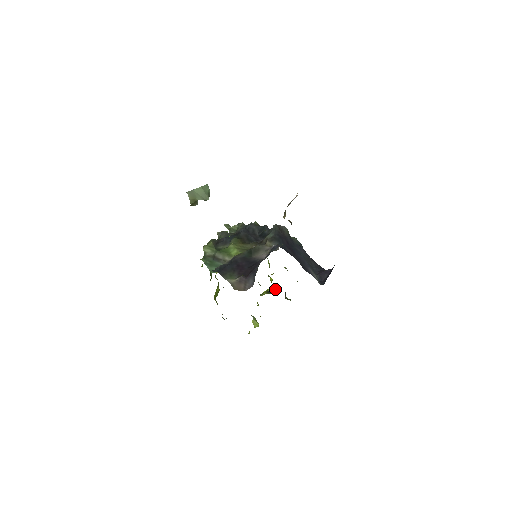
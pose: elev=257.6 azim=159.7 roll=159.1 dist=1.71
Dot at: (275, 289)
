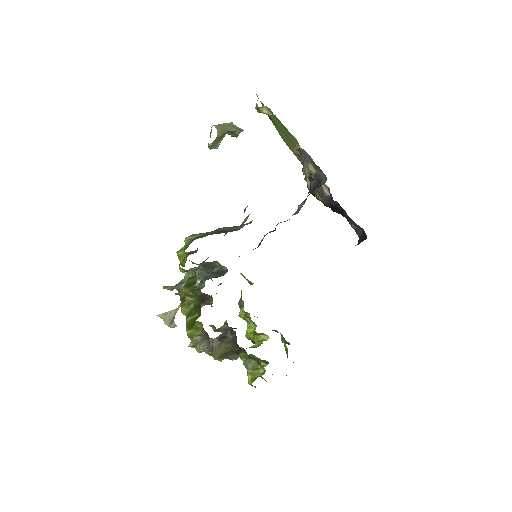
Dot at: (262, 340)
